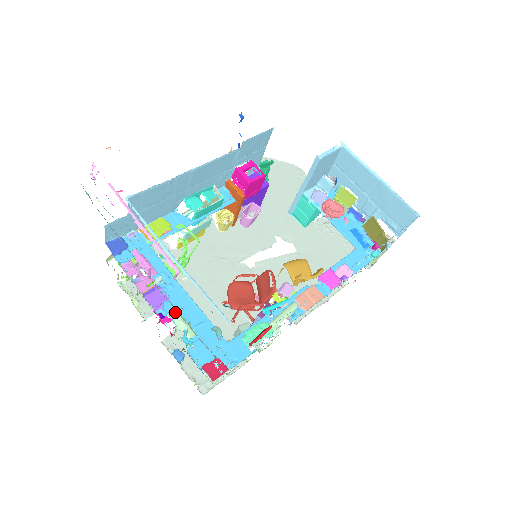
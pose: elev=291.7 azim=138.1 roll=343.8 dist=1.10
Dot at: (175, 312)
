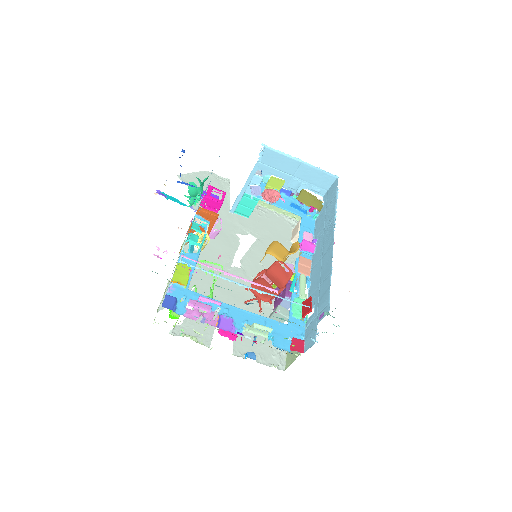
Dot at: (257, 324)
